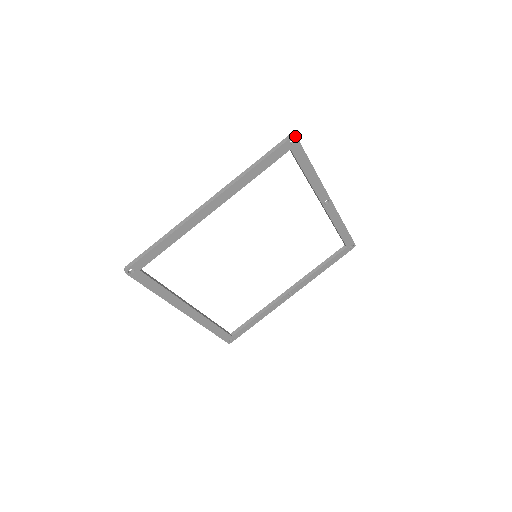
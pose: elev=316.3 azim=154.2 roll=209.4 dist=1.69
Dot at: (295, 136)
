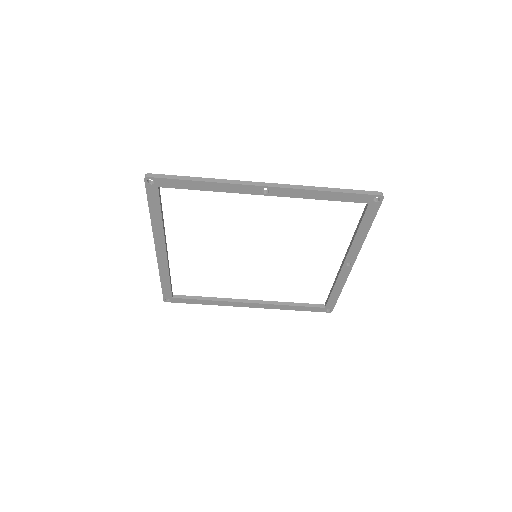
Dot at: (146, 177)
